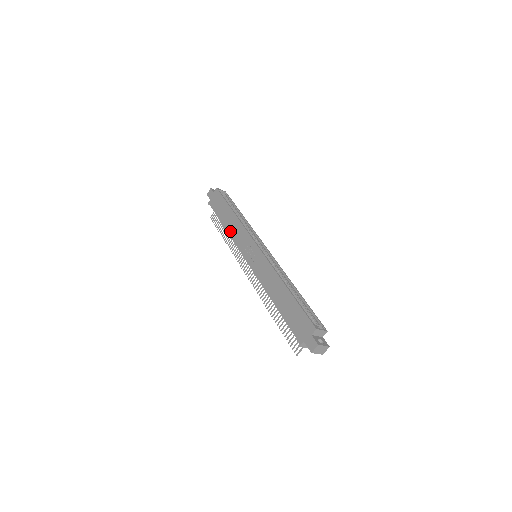
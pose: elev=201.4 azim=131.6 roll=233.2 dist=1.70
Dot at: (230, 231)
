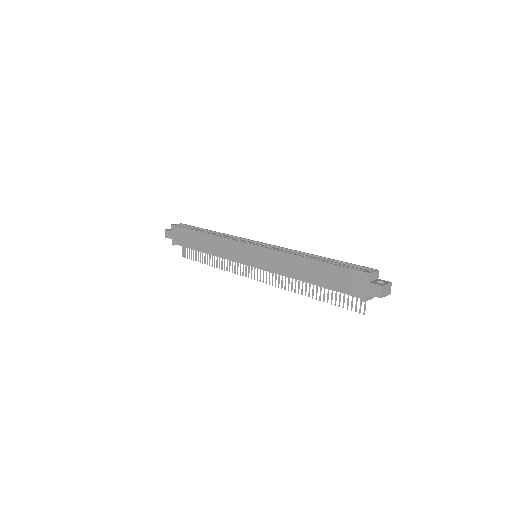
Dot at: (214, 252)
